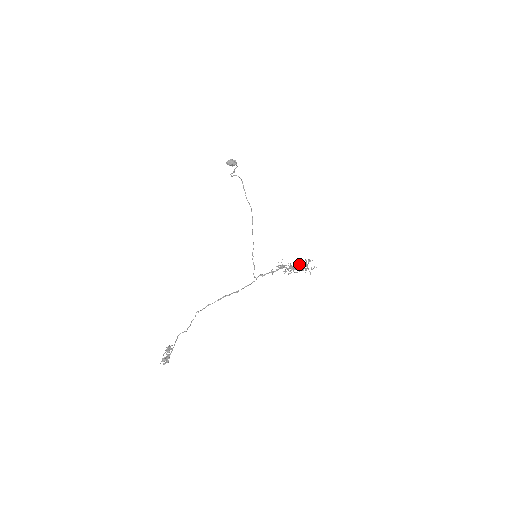
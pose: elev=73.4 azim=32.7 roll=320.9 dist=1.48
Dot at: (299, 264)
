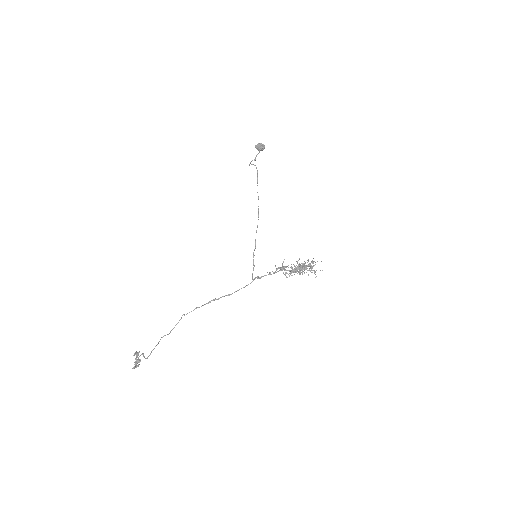
Dot at: (300, 266)
